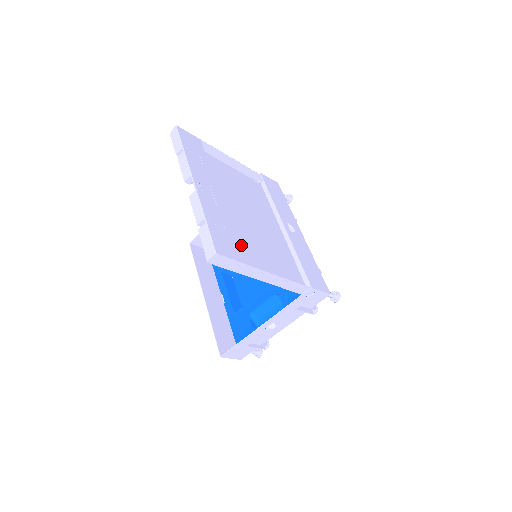
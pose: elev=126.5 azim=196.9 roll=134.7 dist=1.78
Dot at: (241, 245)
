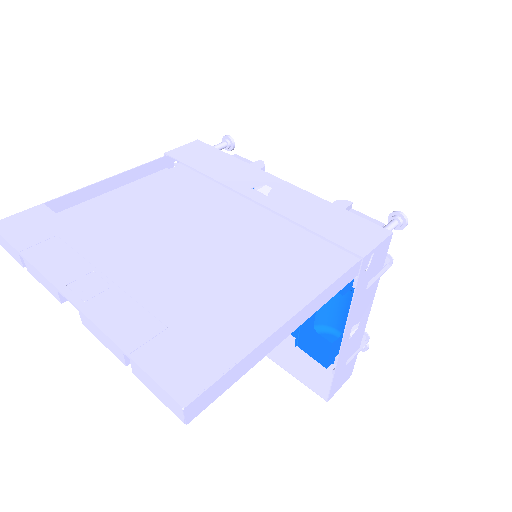
Dot at: (217, 310)
